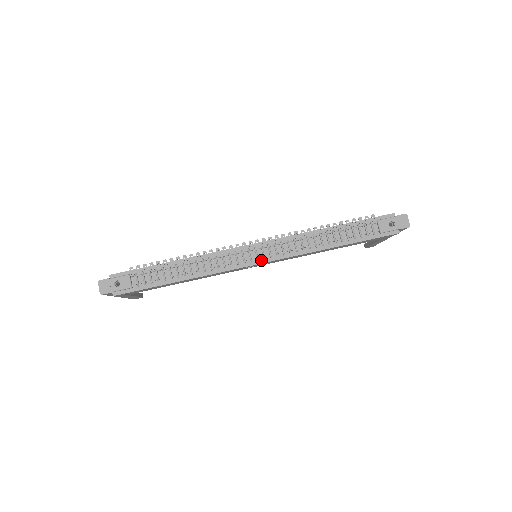
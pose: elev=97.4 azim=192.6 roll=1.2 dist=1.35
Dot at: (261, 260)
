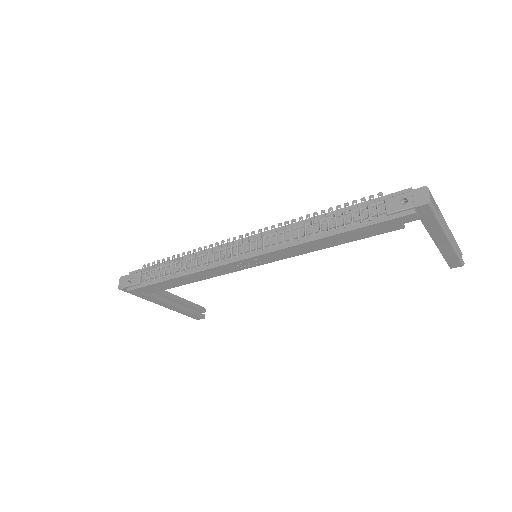
Dot at: (247, 255)
